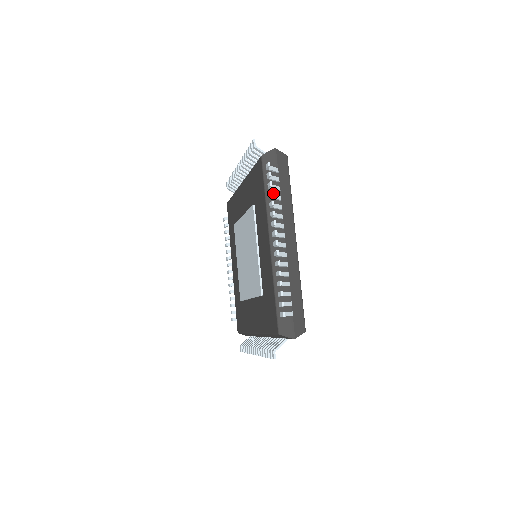
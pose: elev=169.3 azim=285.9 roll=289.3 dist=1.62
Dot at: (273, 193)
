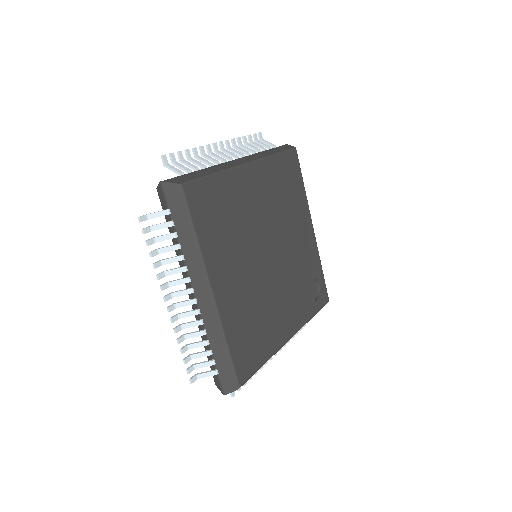
Dot at: occluded
